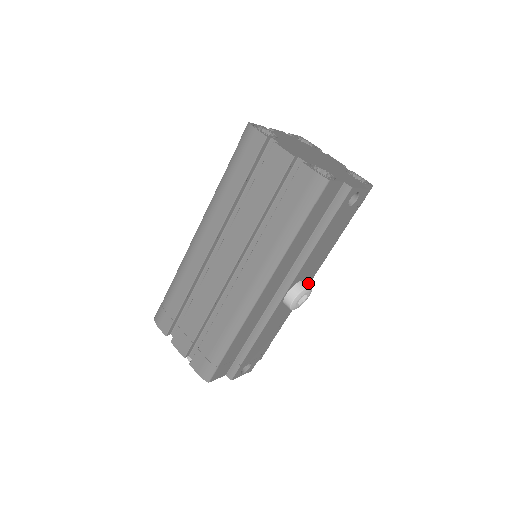
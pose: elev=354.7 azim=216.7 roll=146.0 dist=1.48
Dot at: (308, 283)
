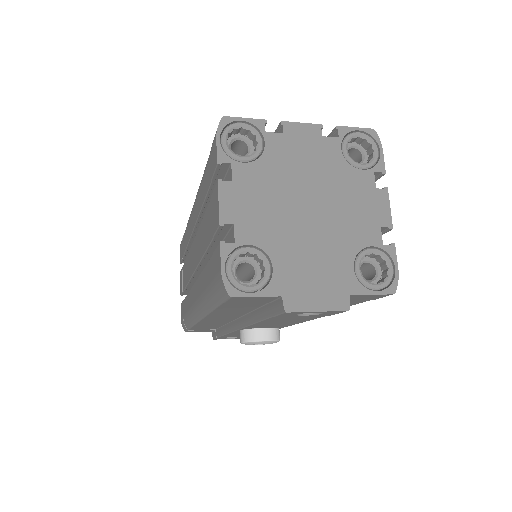
Dot at: occluded
